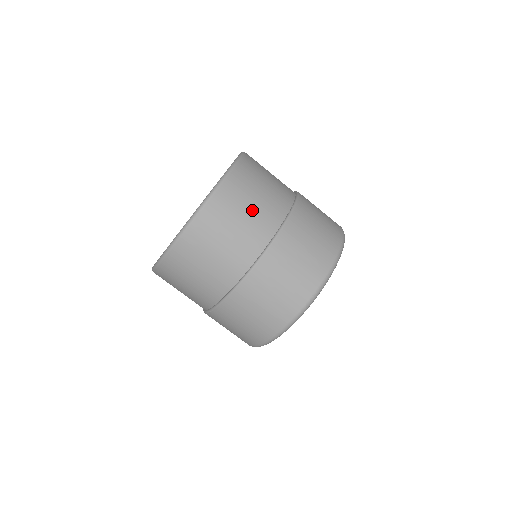
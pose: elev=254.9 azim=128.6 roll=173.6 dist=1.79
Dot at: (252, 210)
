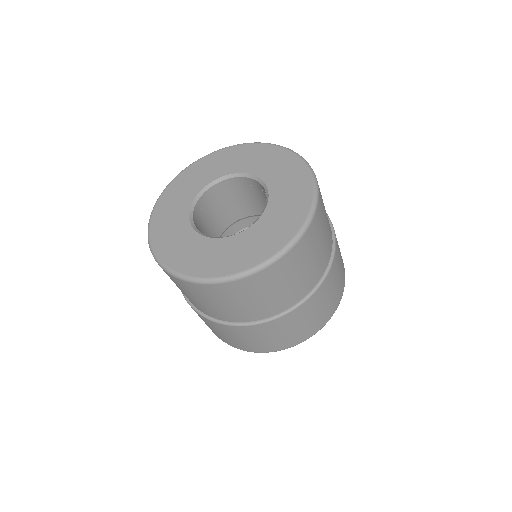
Dot at: (214, 305)
